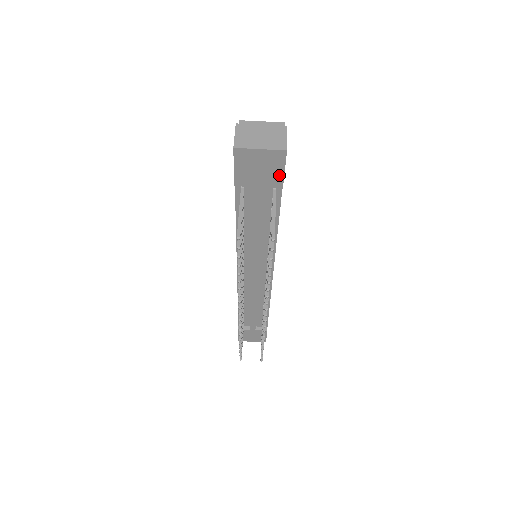
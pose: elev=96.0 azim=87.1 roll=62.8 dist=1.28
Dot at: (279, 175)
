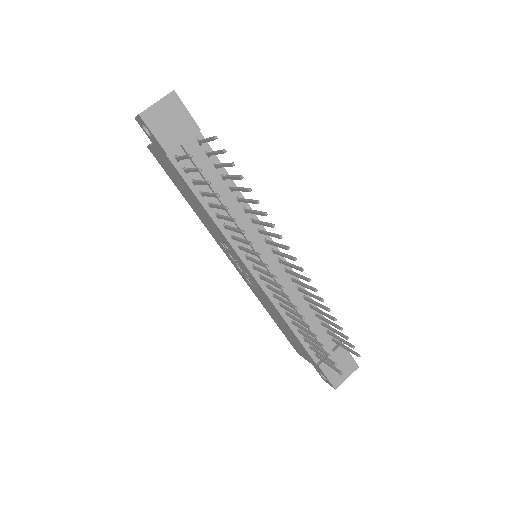
Dot at: (188, 118)
